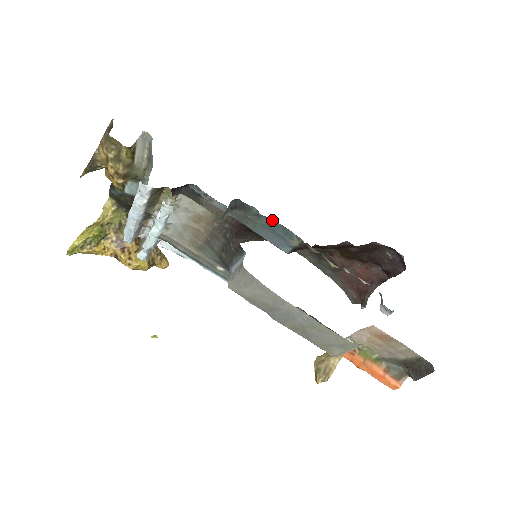
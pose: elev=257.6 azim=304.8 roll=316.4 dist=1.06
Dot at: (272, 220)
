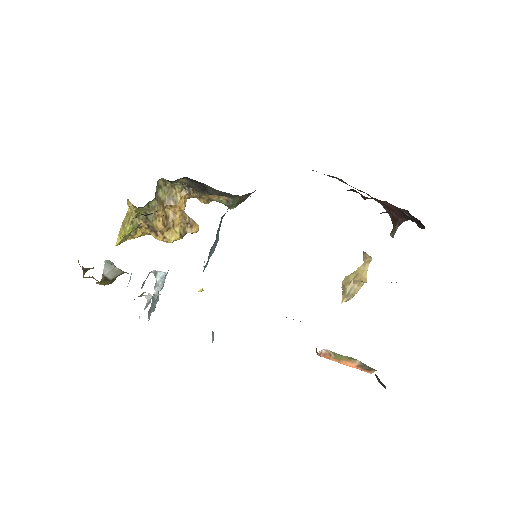
Dot at: occluded
